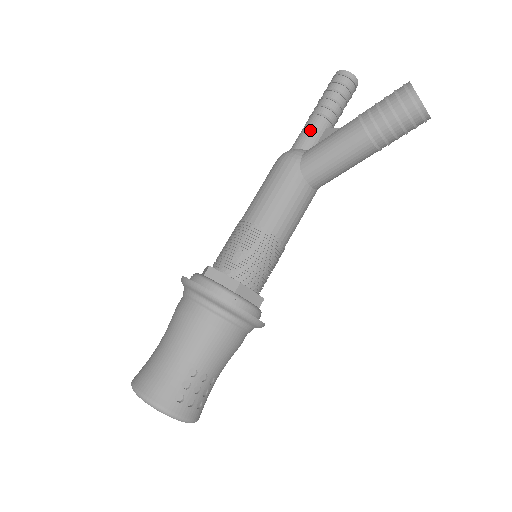
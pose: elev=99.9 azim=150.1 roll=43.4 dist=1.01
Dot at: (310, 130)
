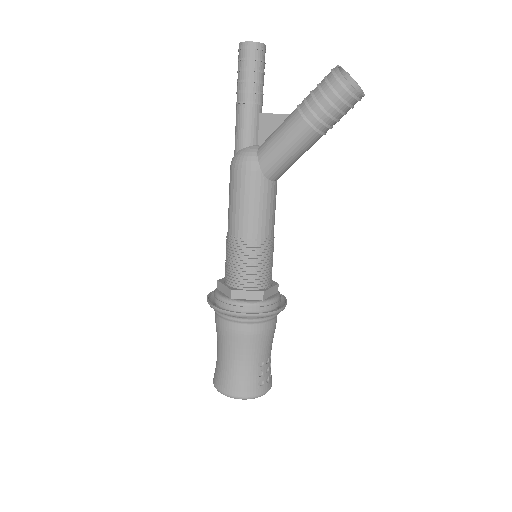
Dot at: (247, 123)
